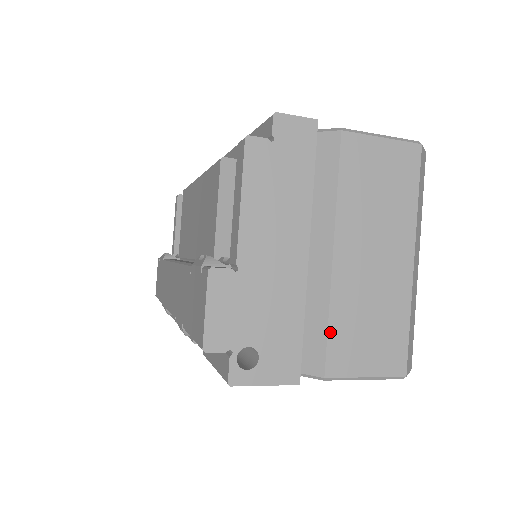
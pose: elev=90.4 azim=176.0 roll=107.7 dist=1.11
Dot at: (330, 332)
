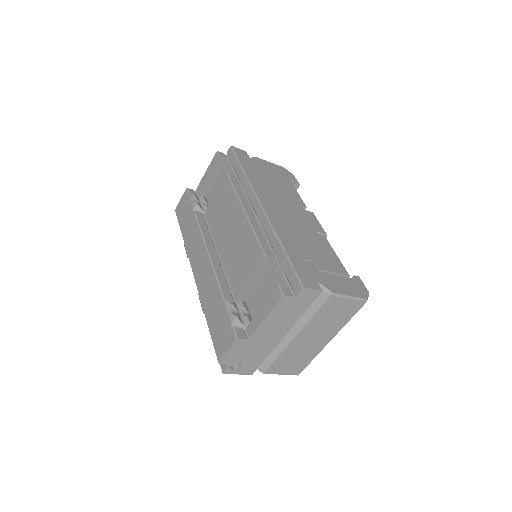
Dot at: (276, 361)
